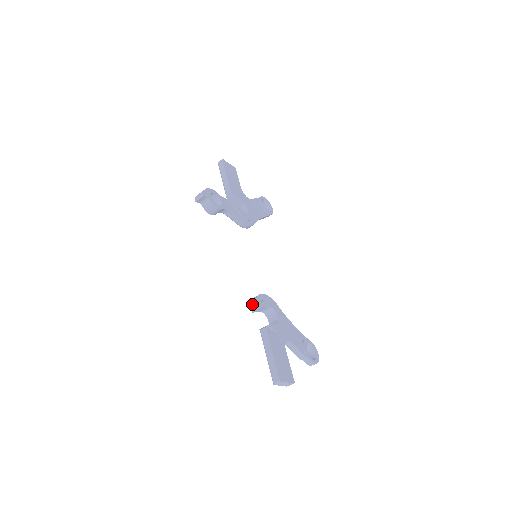
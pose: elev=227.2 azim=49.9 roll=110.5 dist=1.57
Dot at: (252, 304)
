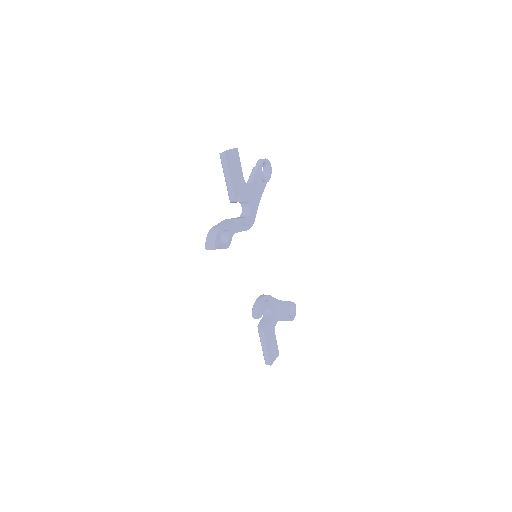
Dot at: (253, 316)
